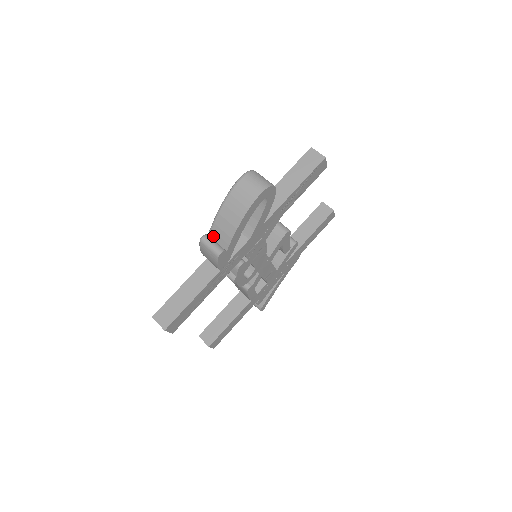
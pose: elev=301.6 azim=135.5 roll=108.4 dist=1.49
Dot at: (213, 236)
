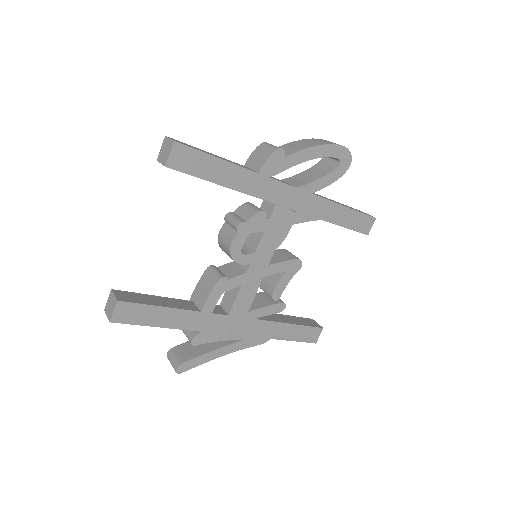
Dot at: occluded
